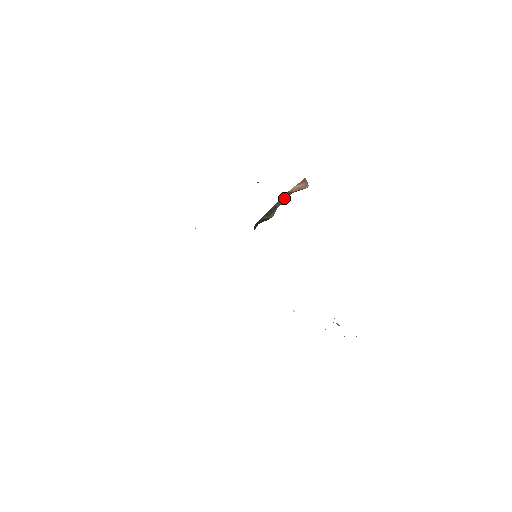
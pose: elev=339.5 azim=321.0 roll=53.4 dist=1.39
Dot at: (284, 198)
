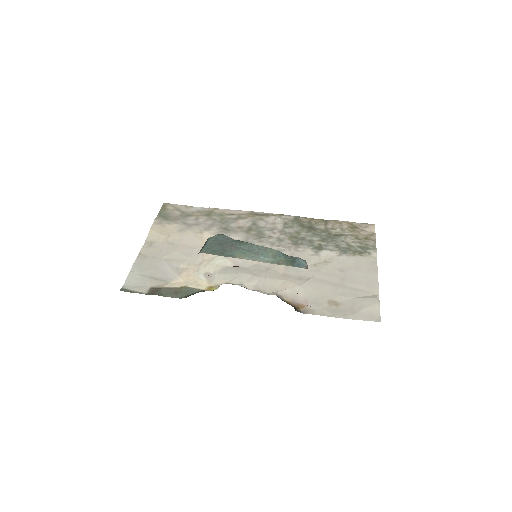
Dot at: occluded
